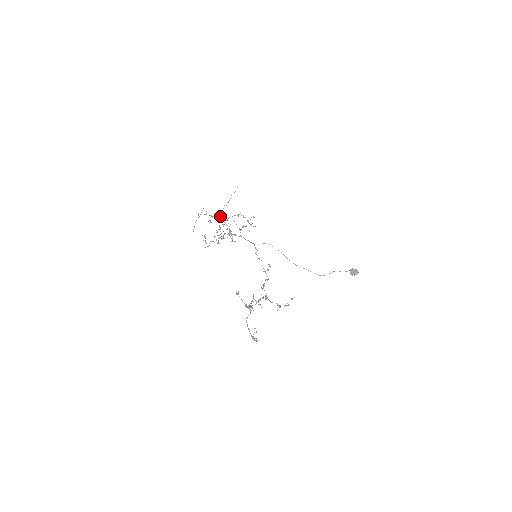
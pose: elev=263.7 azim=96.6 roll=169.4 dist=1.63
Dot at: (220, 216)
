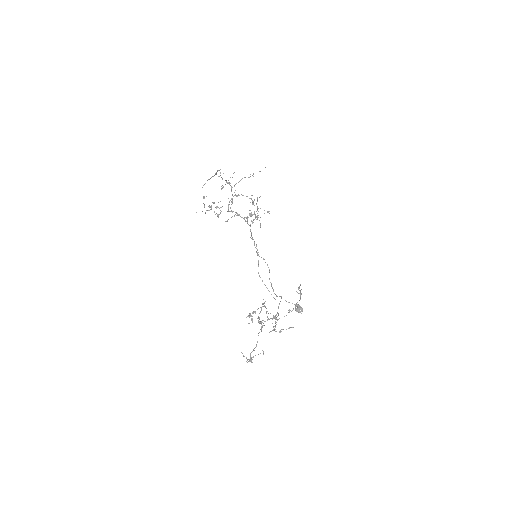
Dot at: (259, 197)
